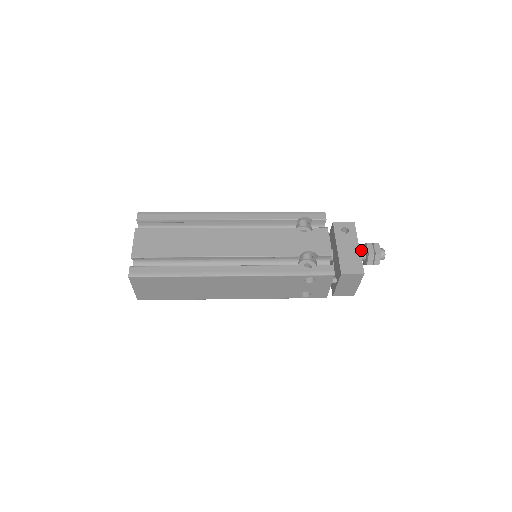
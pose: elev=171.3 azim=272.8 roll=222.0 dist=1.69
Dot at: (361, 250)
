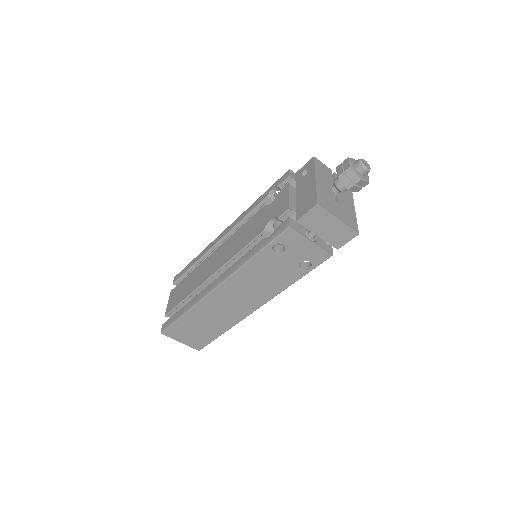
Dot at: (335, 179)
